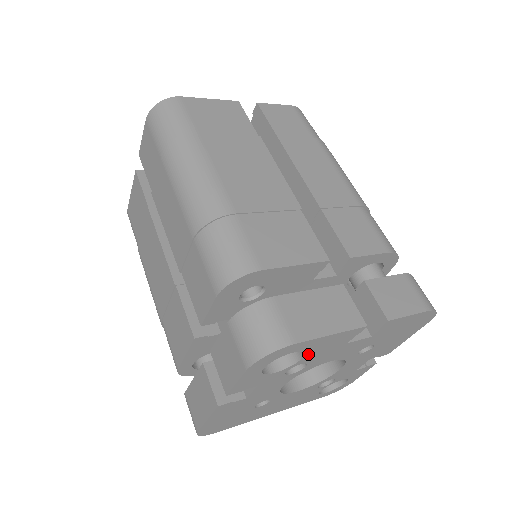
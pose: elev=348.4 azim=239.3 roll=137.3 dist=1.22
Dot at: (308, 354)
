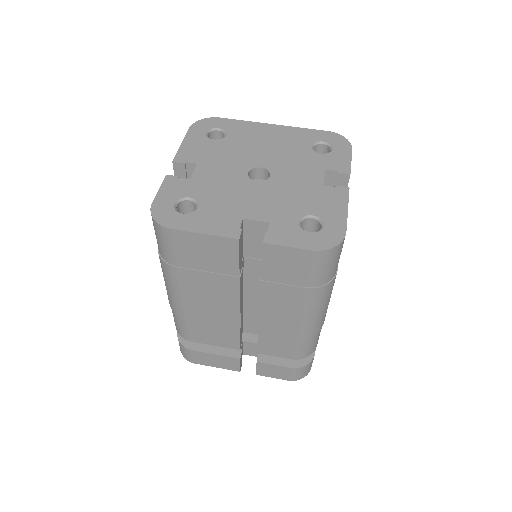
Dot at: occluded
